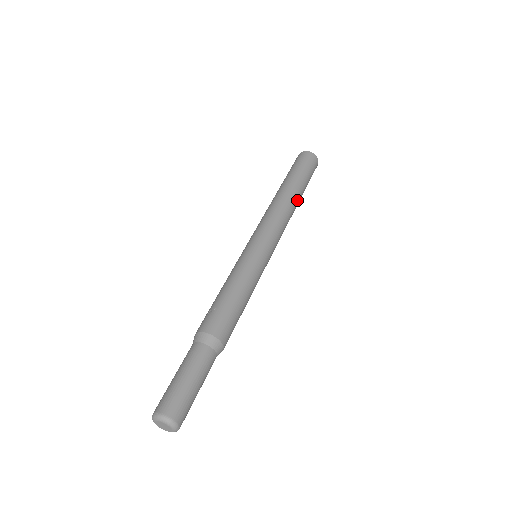
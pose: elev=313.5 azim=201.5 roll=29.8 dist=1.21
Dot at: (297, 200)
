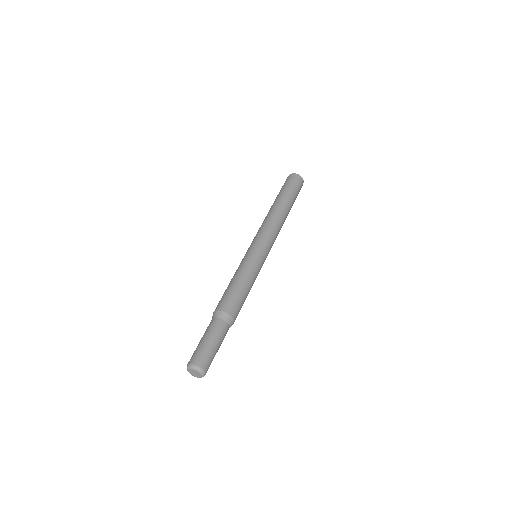
Dot at: occluded
